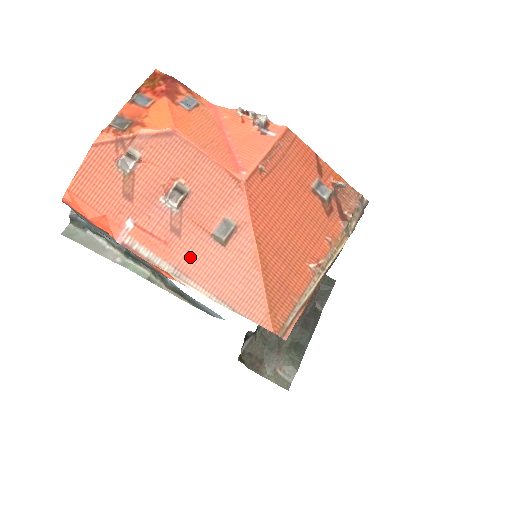
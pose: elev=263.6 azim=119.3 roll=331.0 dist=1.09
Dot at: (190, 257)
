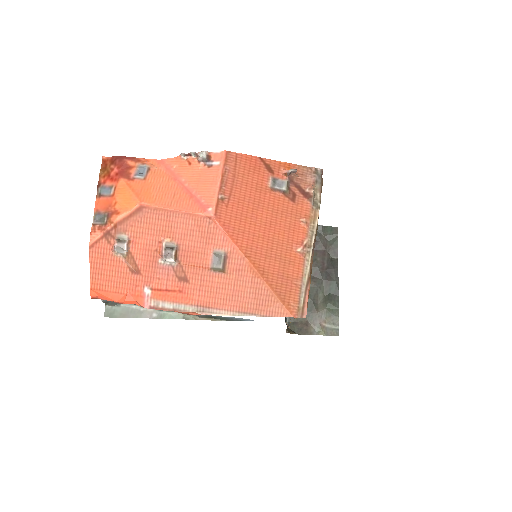
Dot at: (203, 293)
